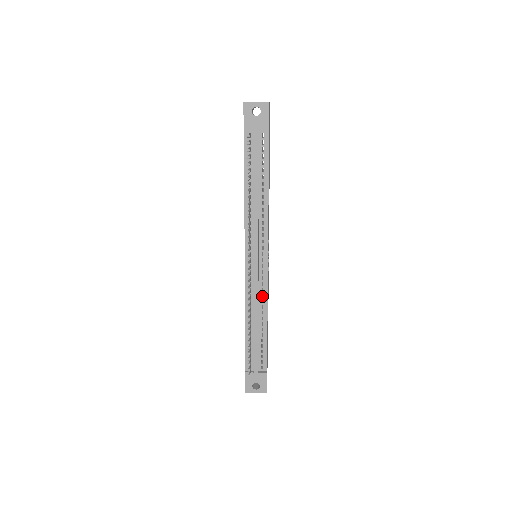
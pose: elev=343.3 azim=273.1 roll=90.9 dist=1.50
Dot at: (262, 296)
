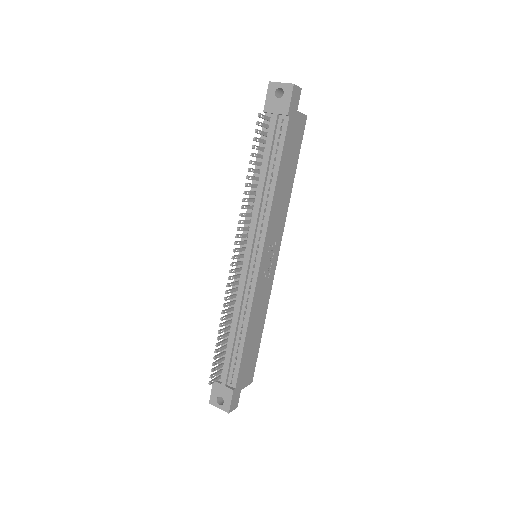
Dot at: (248, 301)
